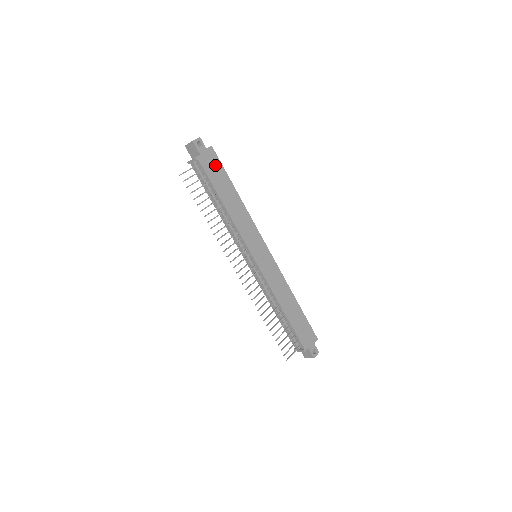
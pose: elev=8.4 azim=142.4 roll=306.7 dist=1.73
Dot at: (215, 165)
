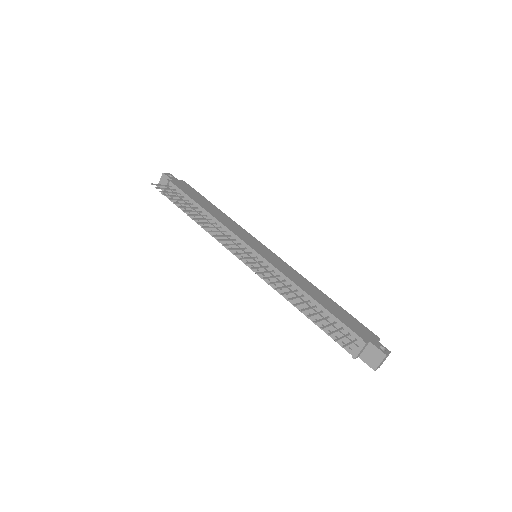
Dot at: (189, 189)
